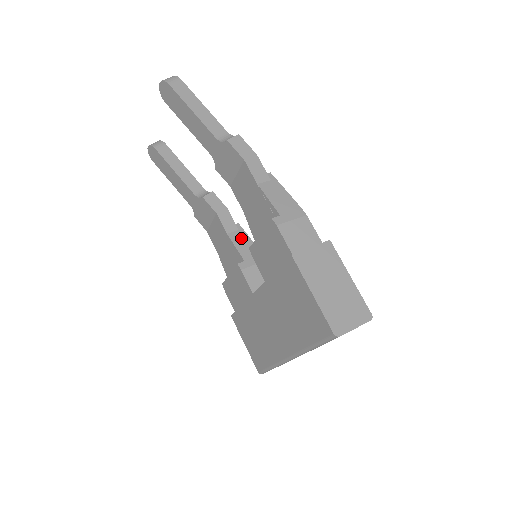
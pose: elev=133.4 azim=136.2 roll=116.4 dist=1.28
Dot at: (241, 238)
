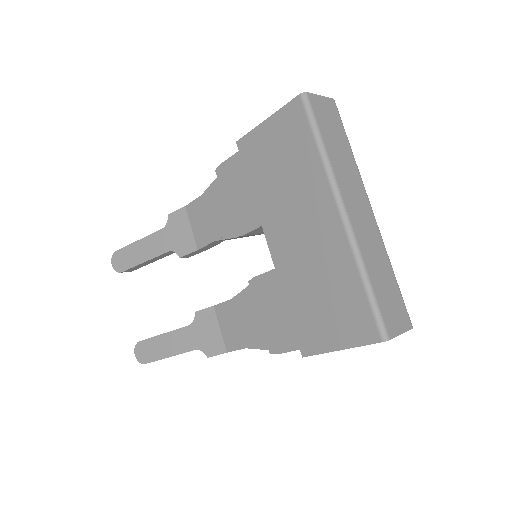
Dot at: occluded
